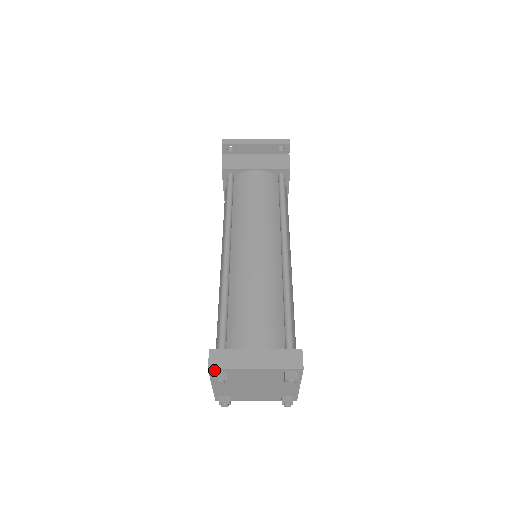
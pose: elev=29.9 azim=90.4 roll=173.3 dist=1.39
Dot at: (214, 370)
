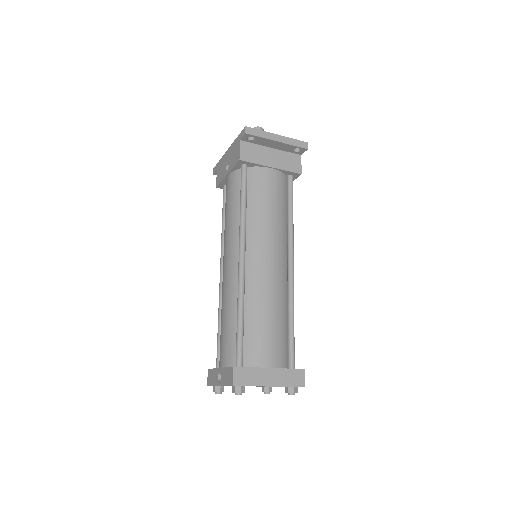
Dot at: (237, 386)
